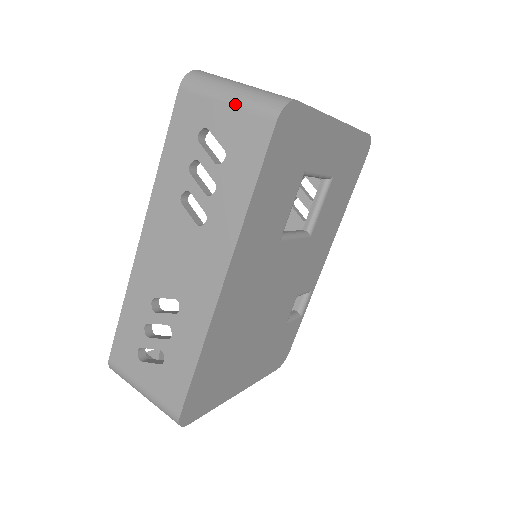
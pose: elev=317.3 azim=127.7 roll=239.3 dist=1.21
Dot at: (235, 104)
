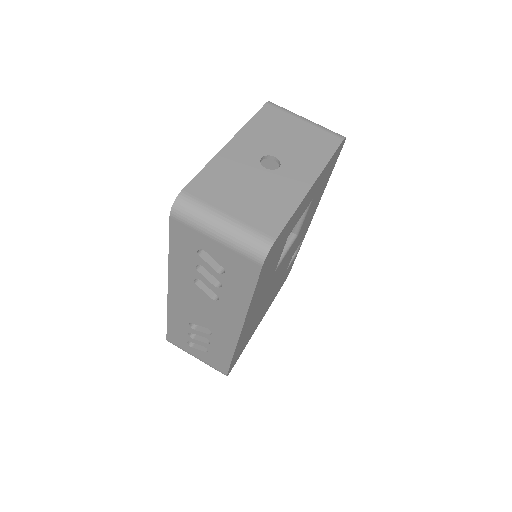
Dot at: (224, 244)
